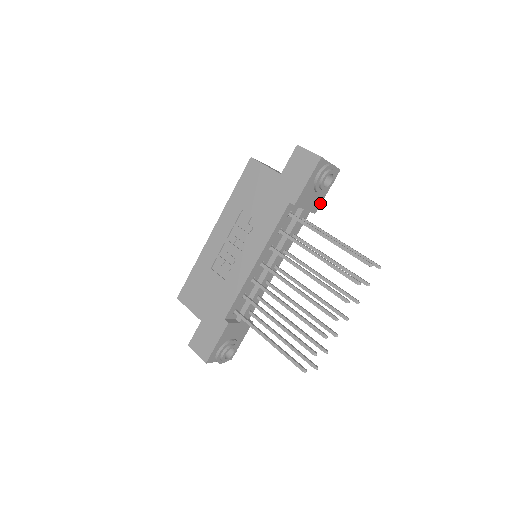
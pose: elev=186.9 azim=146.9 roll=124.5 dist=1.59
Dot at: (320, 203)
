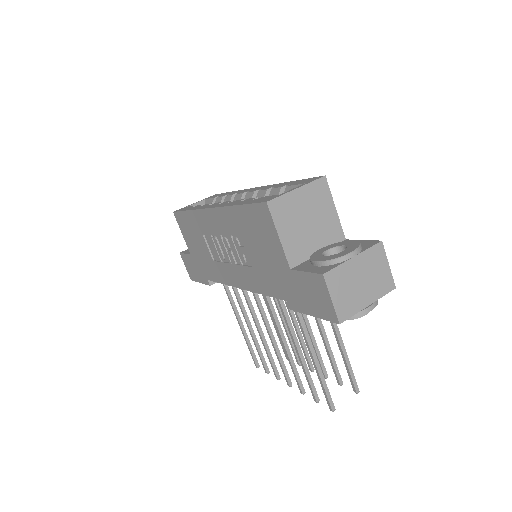
Dot at: occluded
